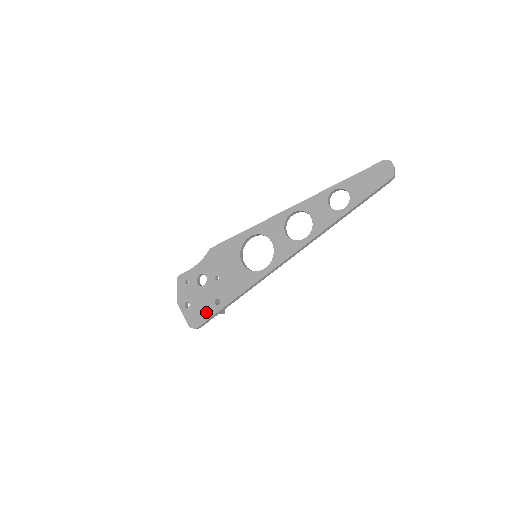
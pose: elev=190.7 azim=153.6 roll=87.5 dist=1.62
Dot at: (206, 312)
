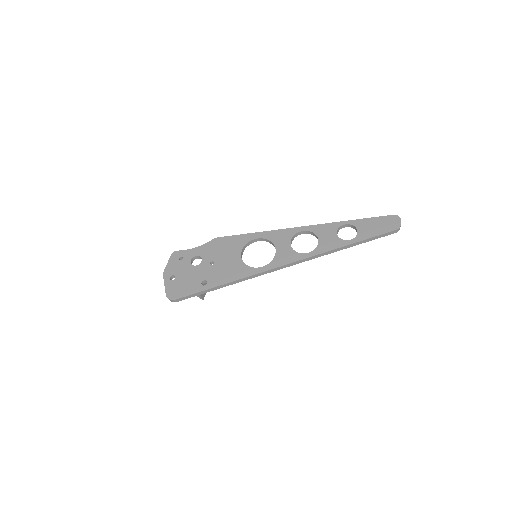
Dot at: (189, 288)
